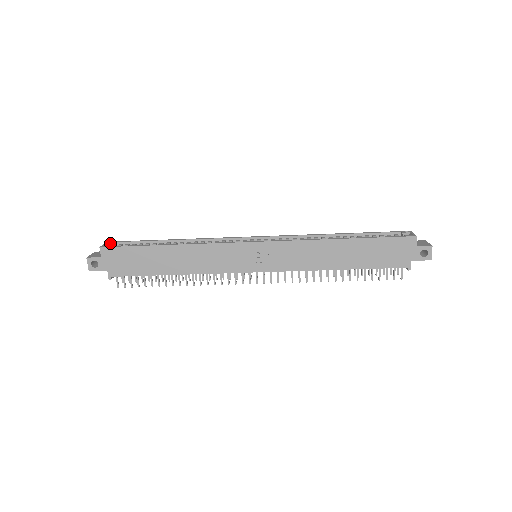
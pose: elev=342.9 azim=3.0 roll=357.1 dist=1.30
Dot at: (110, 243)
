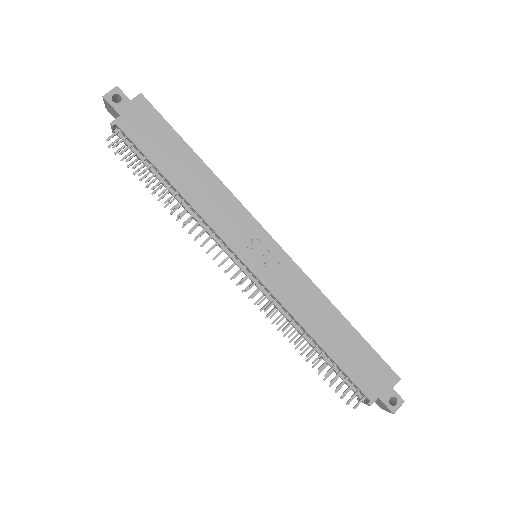
Dot at: occluded
